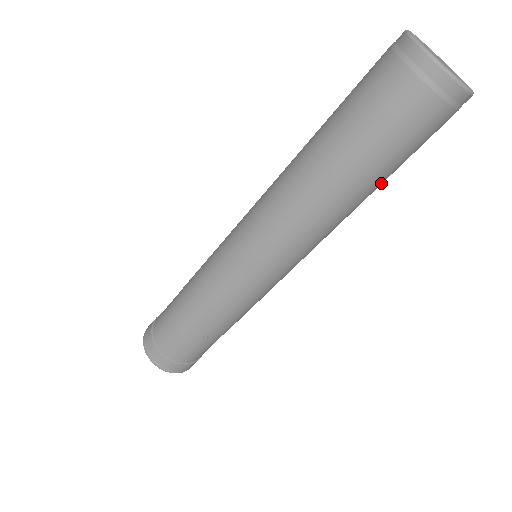
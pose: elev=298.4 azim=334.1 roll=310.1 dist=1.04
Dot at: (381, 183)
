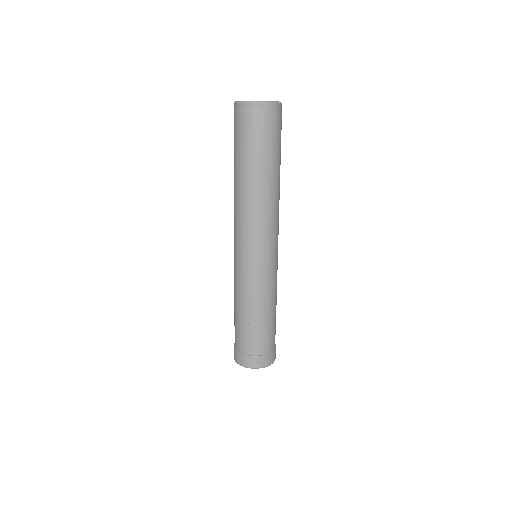
Dot at: (260, 169)
